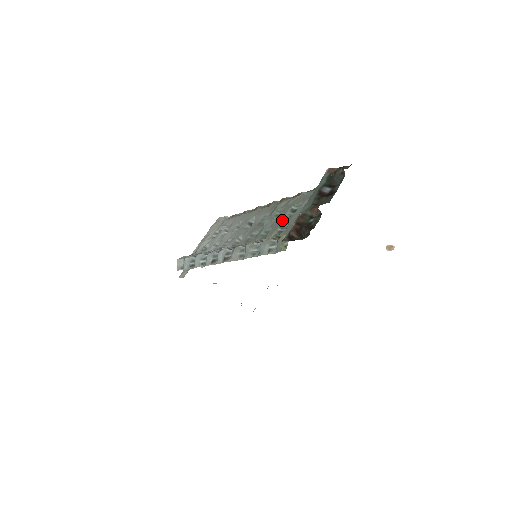
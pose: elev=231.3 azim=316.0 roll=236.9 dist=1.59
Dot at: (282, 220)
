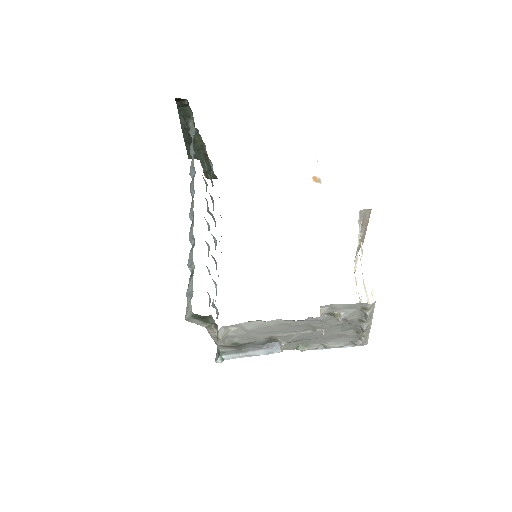
Dot at: occluded
